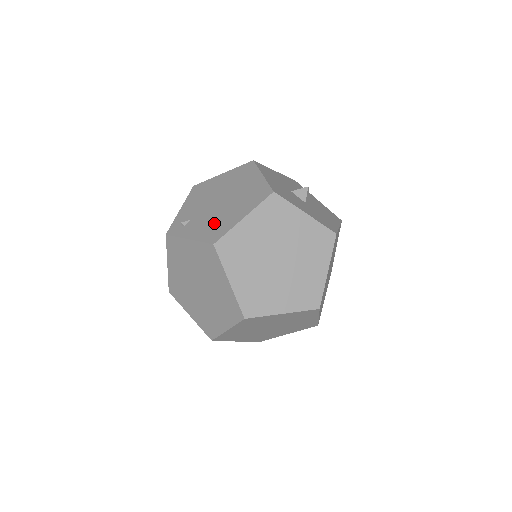
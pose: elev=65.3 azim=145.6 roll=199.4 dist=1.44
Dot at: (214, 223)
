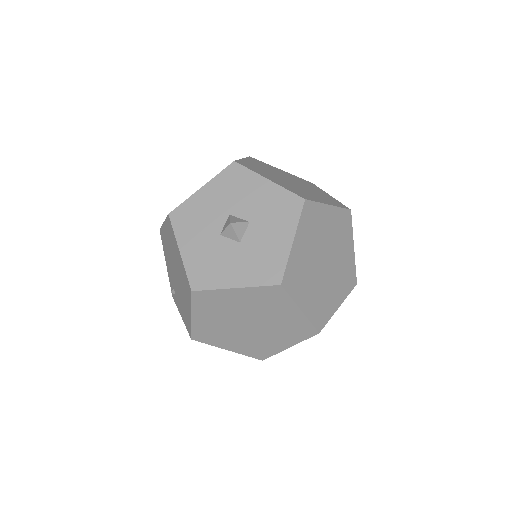
Dot at: (183, 308)
